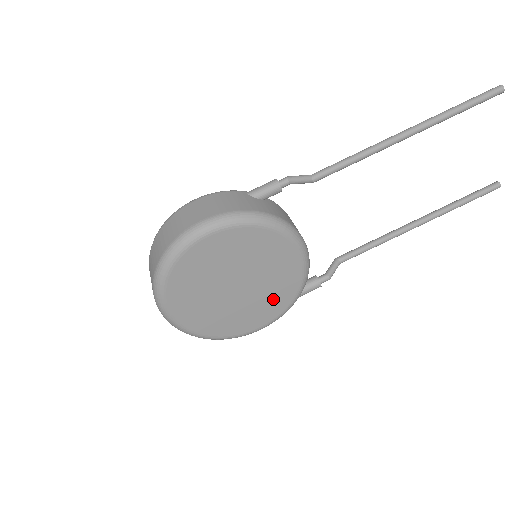
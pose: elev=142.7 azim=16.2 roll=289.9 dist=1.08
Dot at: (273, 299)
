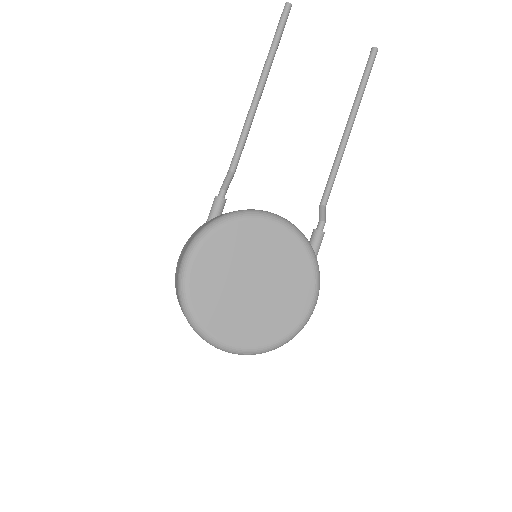
Dot at: (293, 271)
